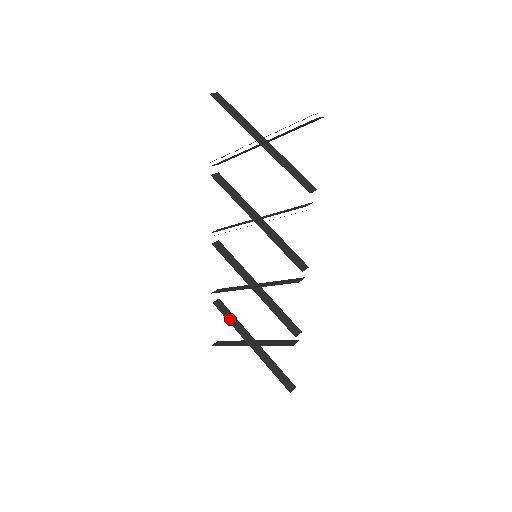
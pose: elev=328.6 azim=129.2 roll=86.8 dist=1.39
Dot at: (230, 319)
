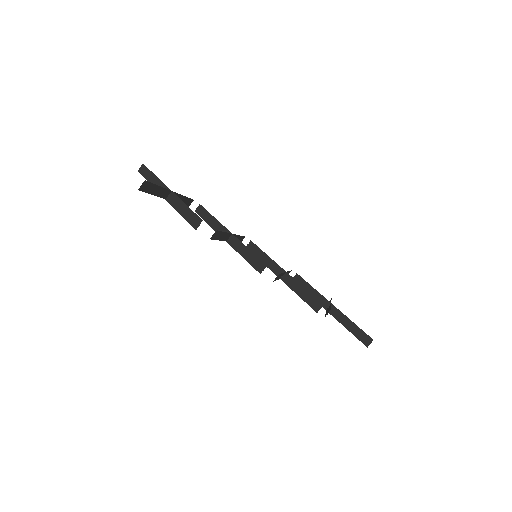
Dot at: (307, 290)
